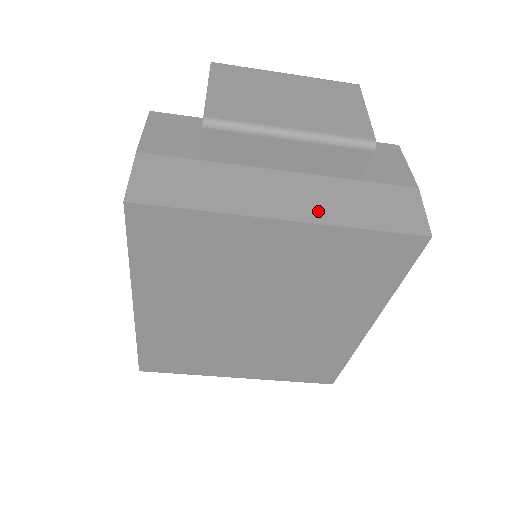
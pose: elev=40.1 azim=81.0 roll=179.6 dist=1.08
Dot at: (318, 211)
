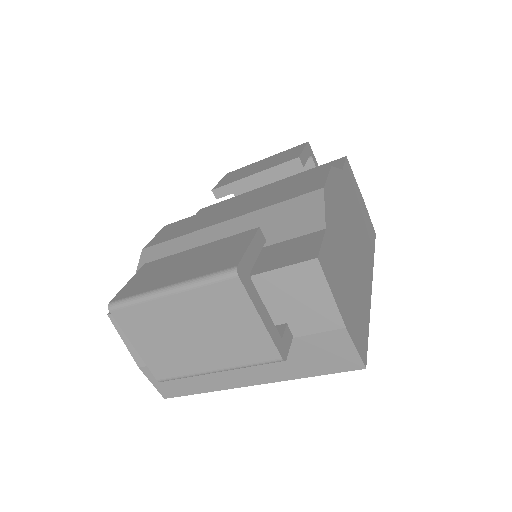
Dot at: (272, 374)
